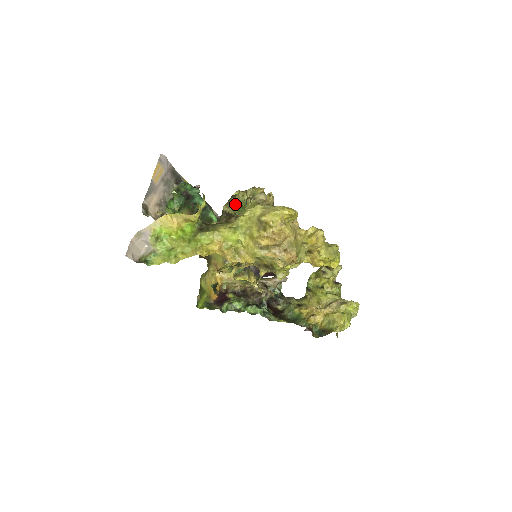
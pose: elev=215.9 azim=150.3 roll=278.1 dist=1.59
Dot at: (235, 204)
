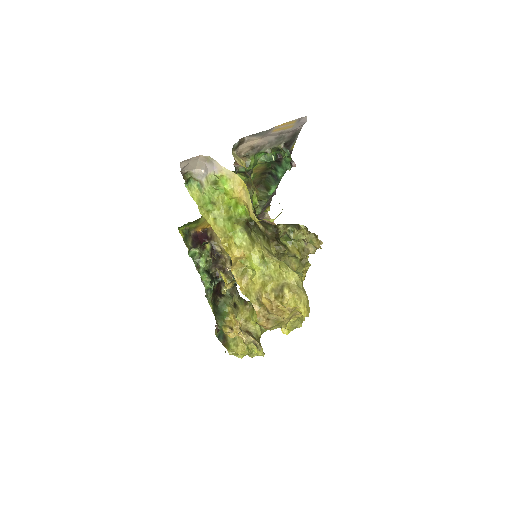
Dot at: (291, 234)
